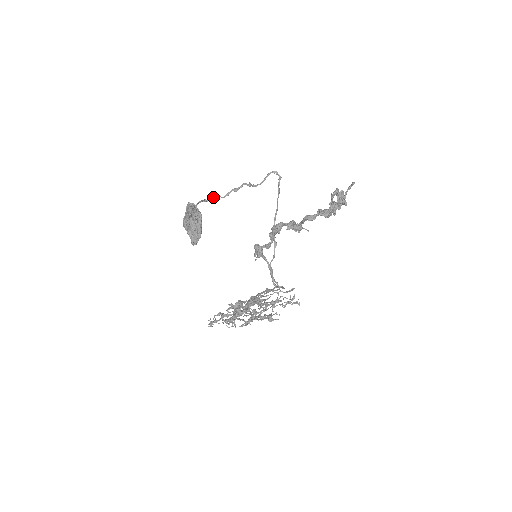
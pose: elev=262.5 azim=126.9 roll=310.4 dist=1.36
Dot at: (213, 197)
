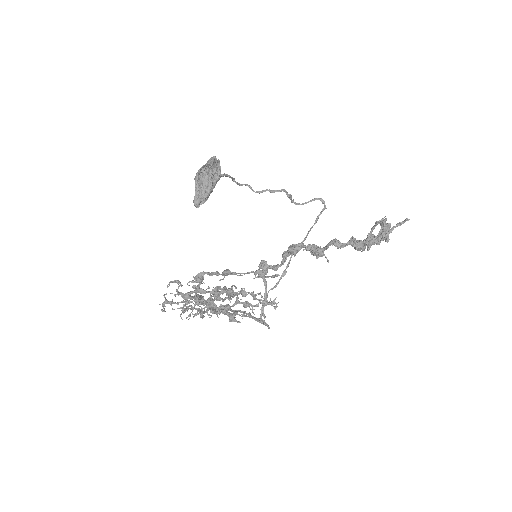
Dot at: (244, 184)
